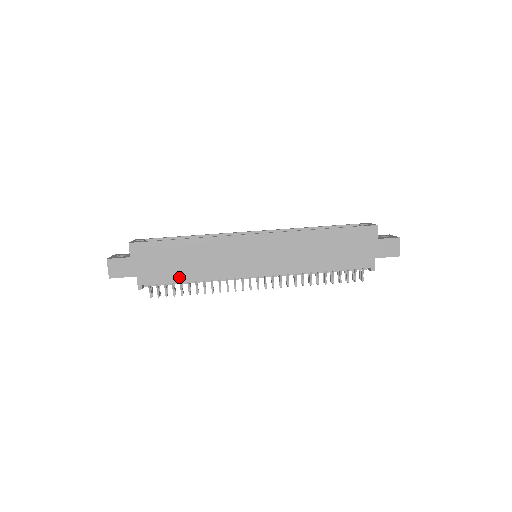
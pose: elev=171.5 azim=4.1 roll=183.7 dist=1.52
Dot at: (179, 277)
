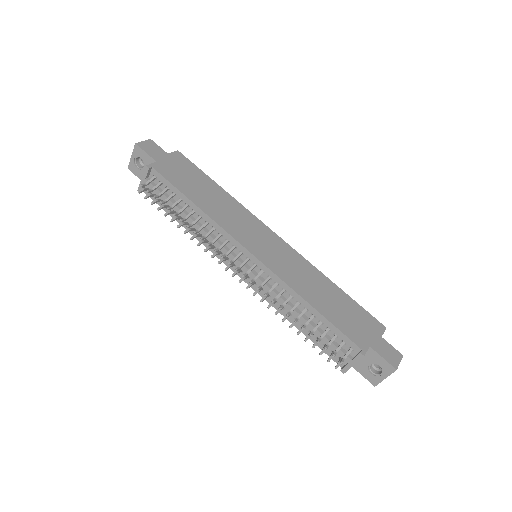
Dot at: (187, 192)
